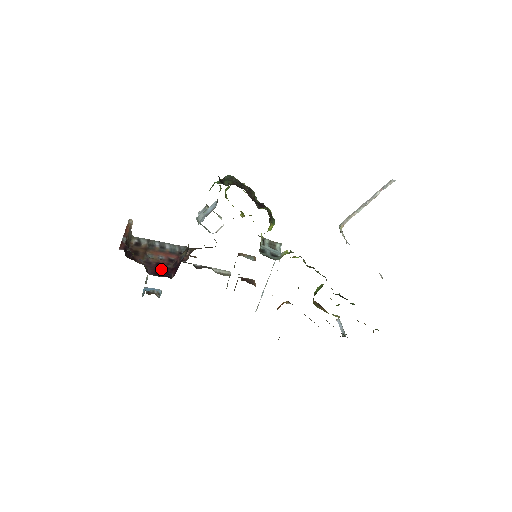
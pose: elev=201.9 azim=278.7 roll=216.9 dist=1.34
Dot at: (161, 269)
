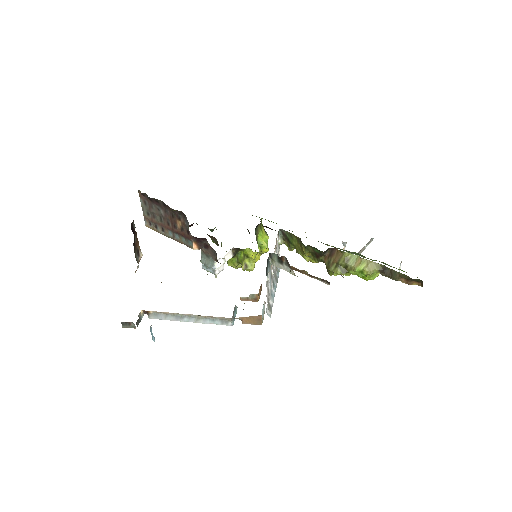
Dot at: occluded
